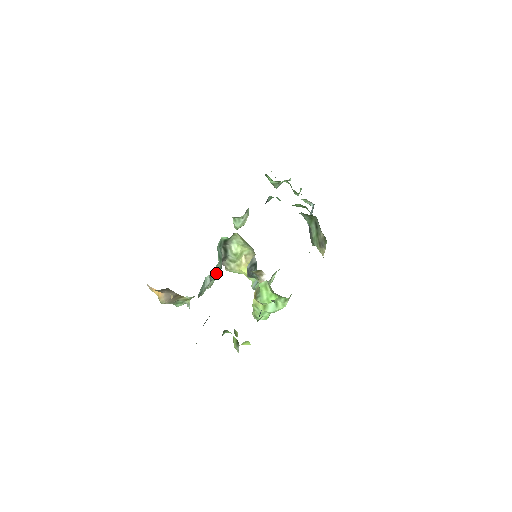
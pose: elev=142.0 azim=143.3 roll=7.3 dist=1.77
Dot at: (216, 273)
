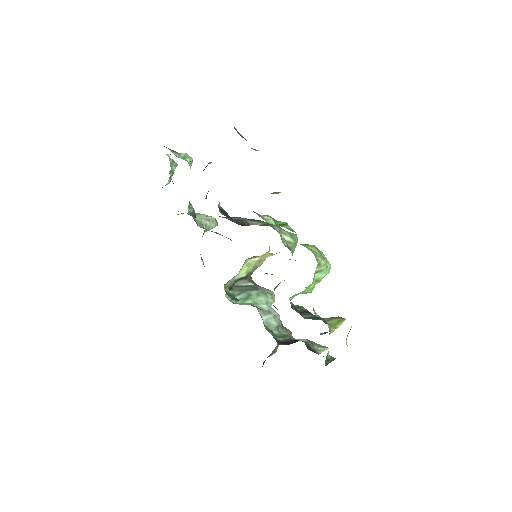
Dot at: (262, 299)
